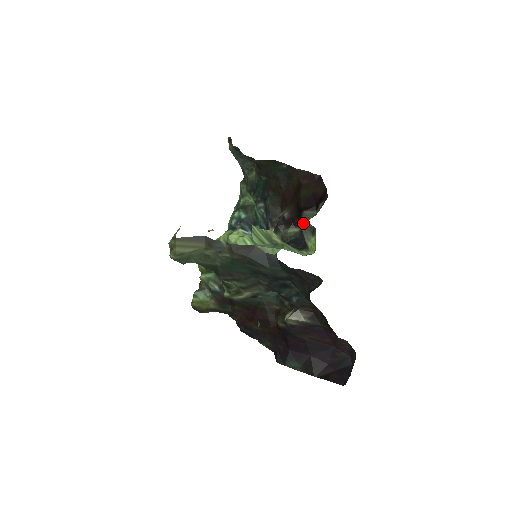
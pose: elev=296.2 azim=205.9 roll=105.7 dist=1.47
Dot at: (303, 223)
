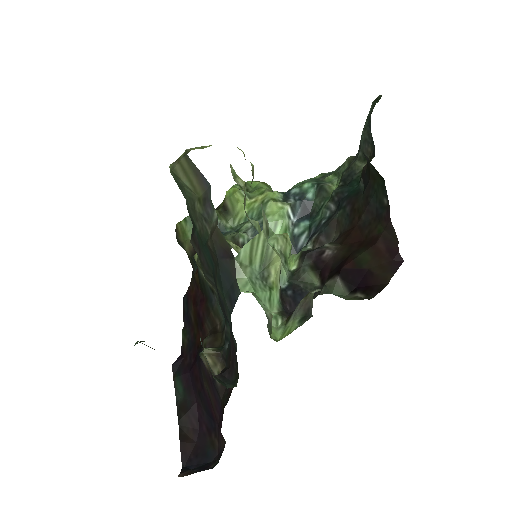
Dot at: (310, 294)
